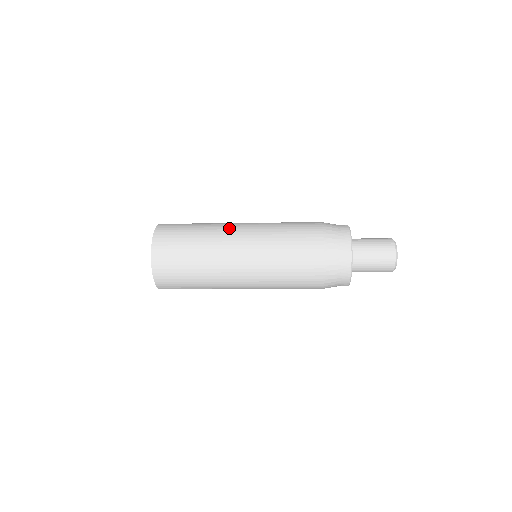
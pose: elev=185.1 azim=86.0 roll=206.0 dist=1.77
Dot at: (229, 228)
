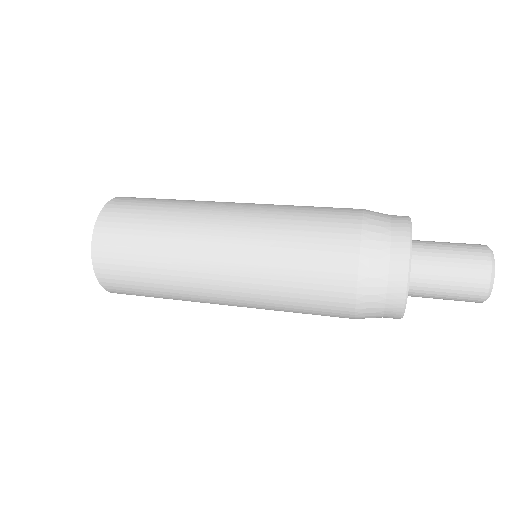
Dot at: (201, 276)
